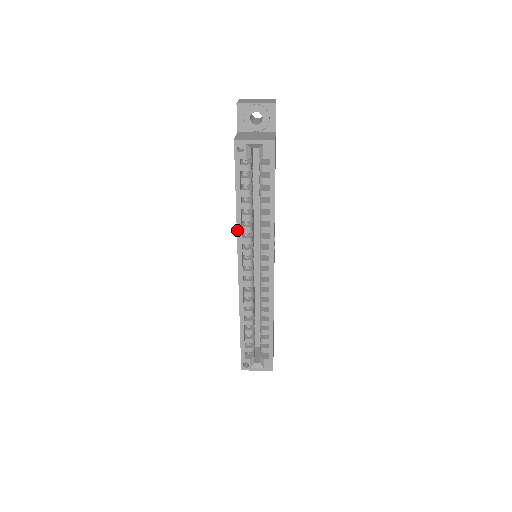
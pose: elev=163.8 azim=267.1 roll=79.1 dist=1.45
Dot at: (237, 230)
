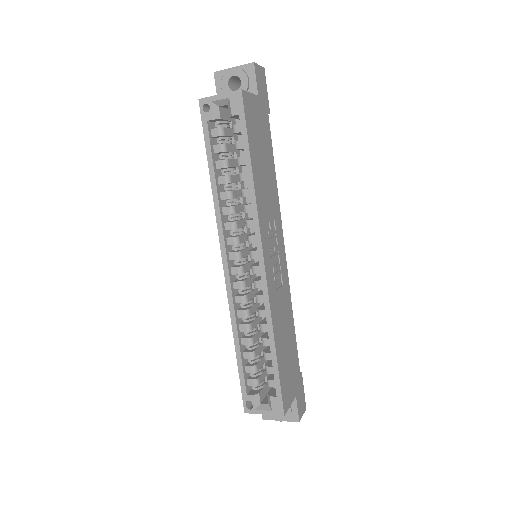
Dot at: (215, 211)
